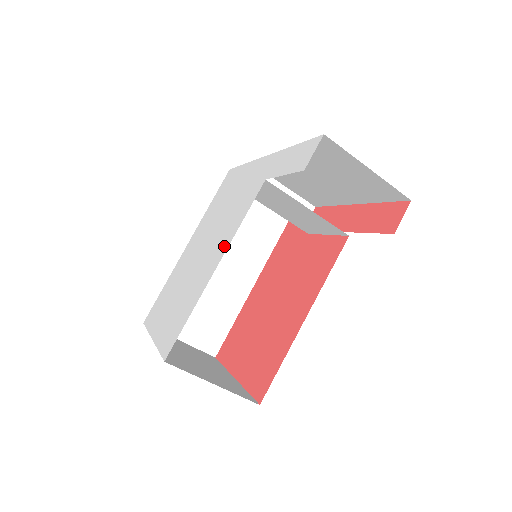
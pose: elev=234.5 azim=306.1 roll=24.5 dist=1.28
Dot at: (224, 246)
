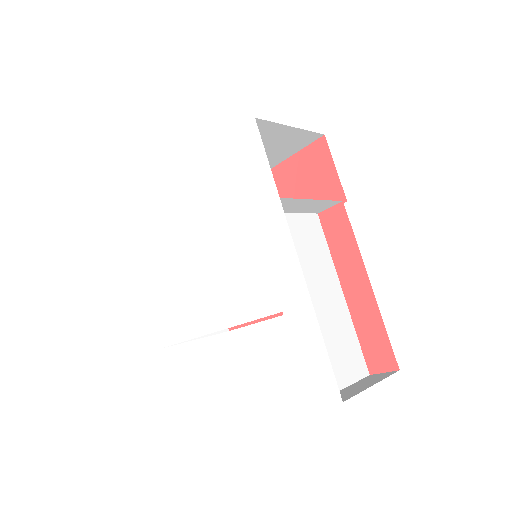
Dot at: (224, 317)
